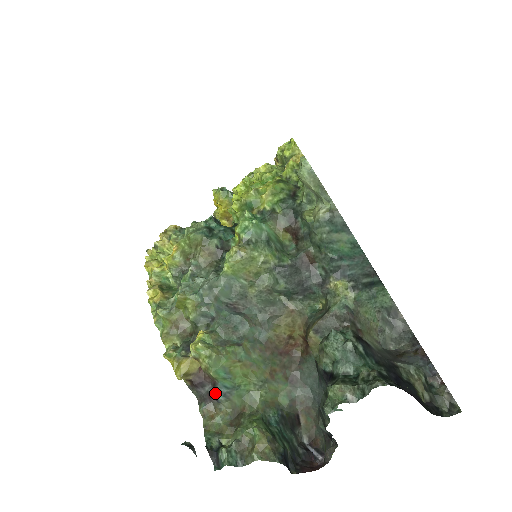
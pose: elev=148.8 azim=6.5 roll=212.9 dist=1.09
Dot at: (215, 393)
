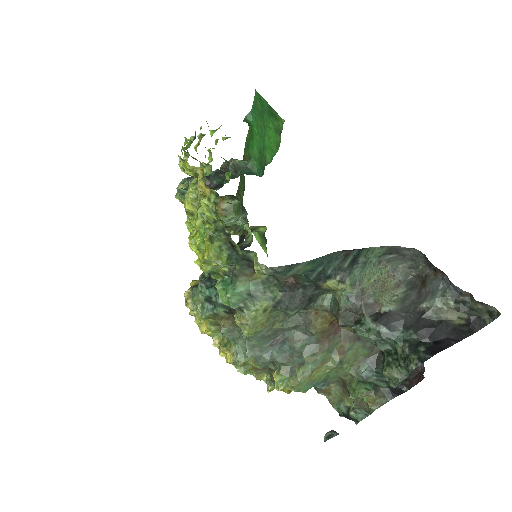
Dot at: (317, 386)
